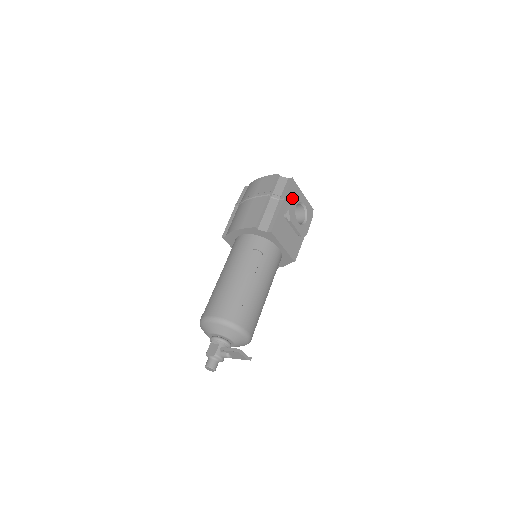
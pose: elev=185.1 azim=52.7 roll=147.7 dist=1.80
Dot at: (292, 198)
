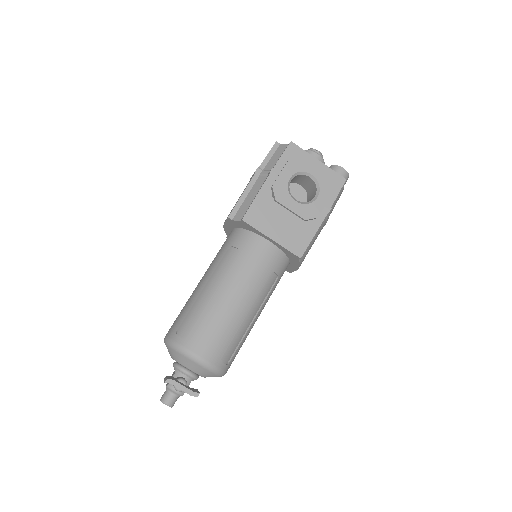
Dot at: (282, 169)
